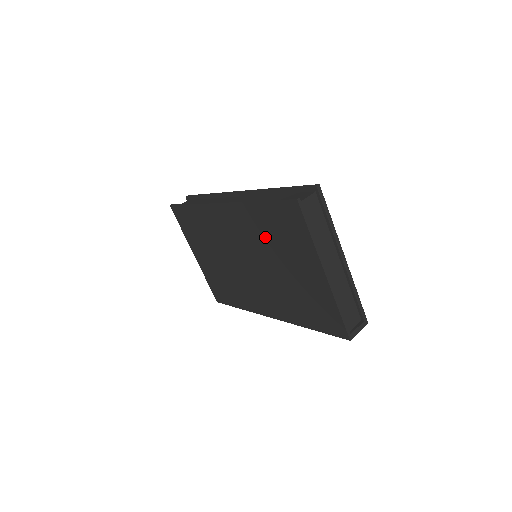
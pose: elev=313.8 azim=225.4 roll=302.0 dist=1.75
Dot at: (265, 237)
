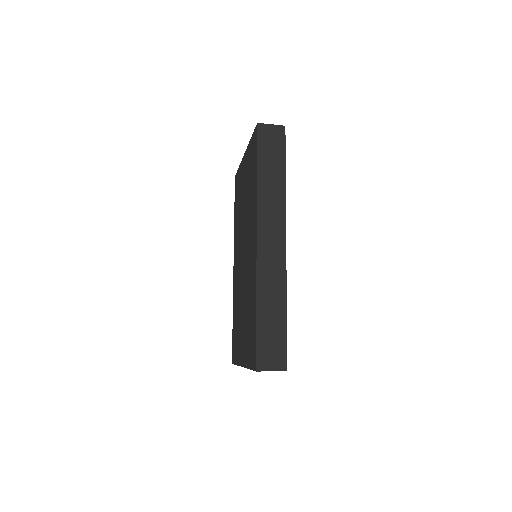
Dot at: (239, 217)
